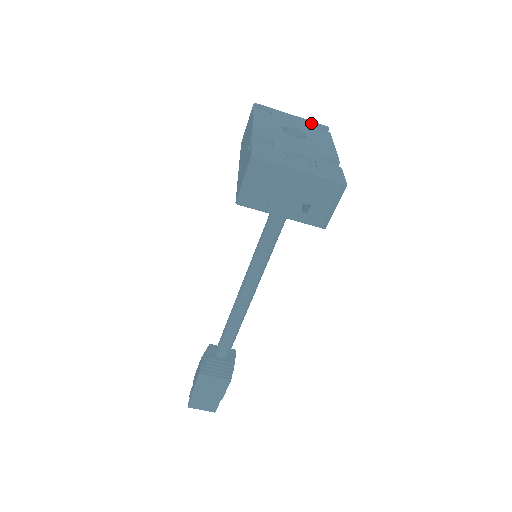
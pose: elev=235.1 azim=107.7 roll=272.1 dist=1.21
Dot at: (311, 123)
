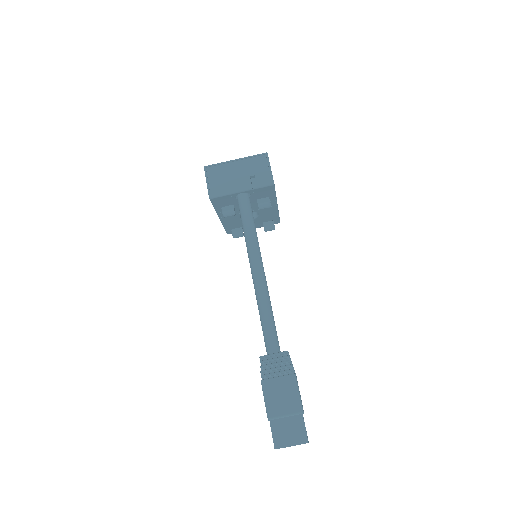
Dot at: occluded
